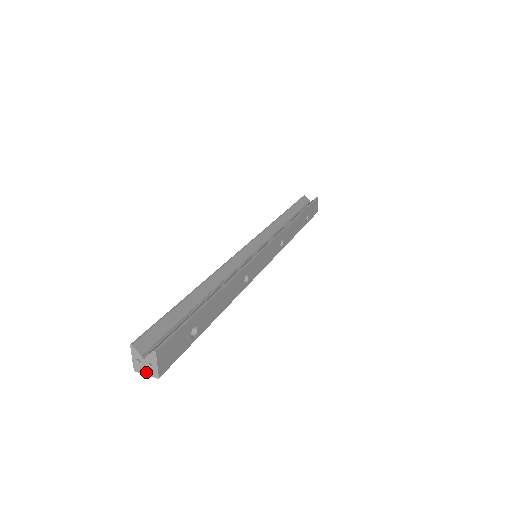
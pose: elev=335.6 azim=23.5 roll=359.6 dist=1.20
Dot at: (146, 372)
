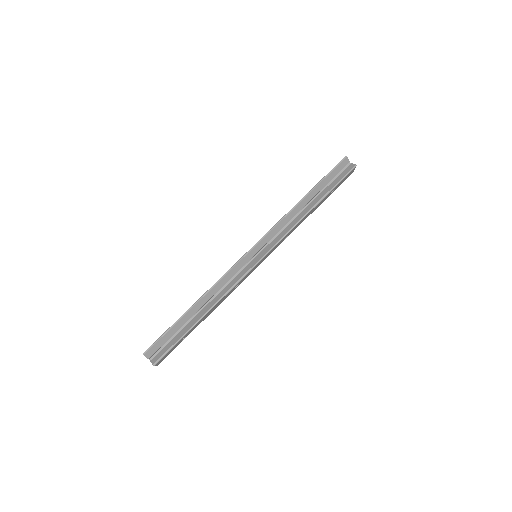
Dot at: occluded
